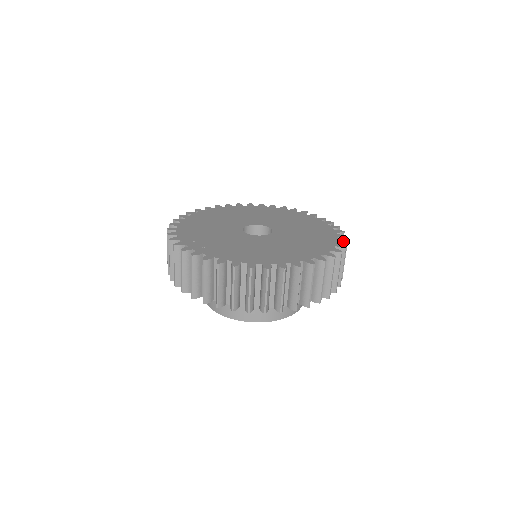
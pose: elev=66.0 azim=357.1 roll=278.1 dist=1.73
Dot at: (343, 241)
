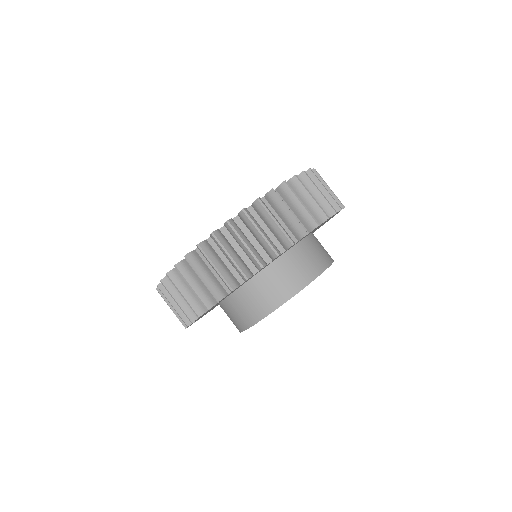
Dot at: occluded
